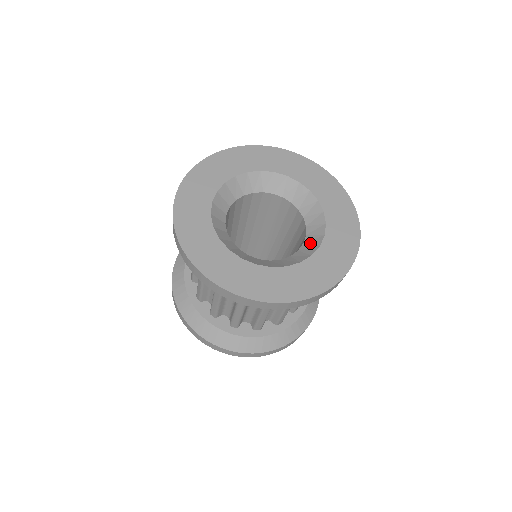
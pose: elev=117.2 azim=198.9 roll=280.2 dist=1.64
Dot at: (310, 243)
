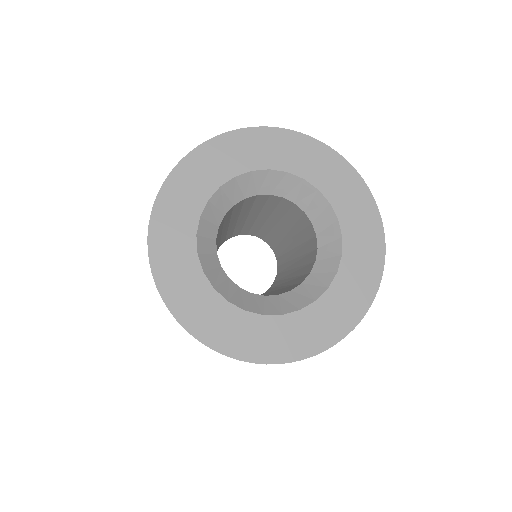
Dot at: (318, 277)
